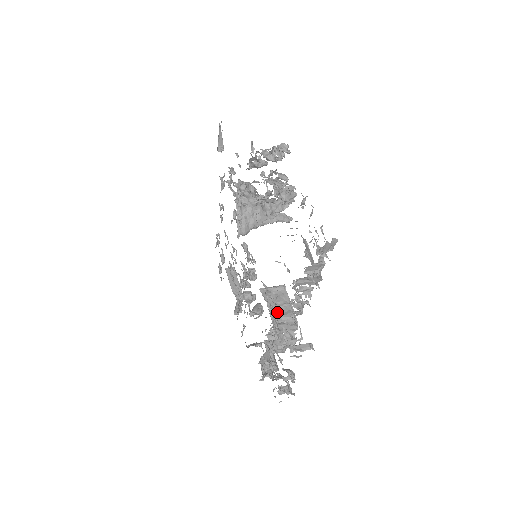
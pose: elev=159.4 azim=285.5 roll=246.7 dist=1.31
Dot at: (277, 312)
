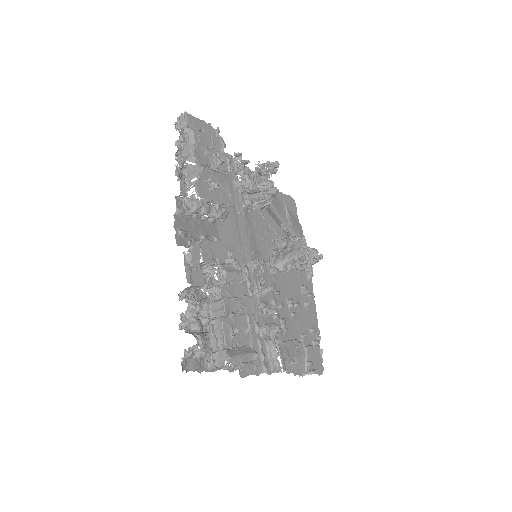
Dot at: occluded
